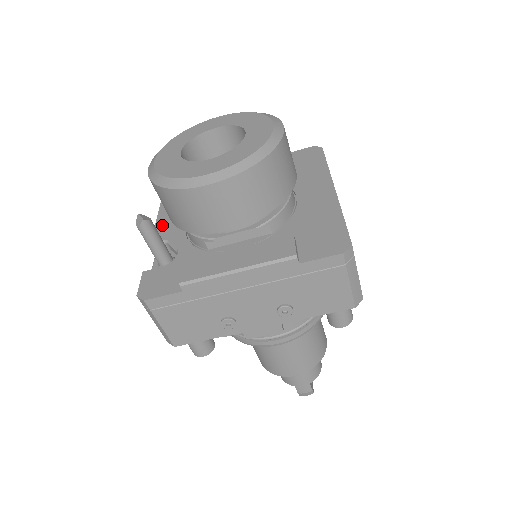
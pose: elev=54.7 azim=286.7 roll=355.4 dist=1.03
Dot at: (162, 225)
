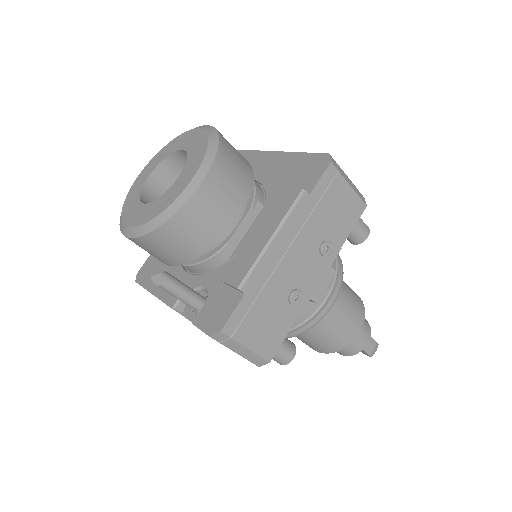
Dot at: (165, 292)
